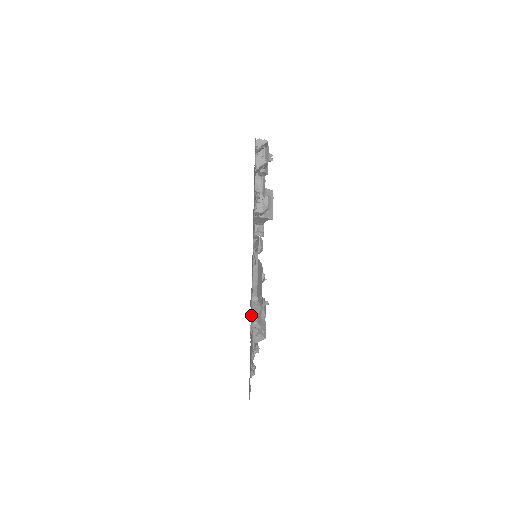
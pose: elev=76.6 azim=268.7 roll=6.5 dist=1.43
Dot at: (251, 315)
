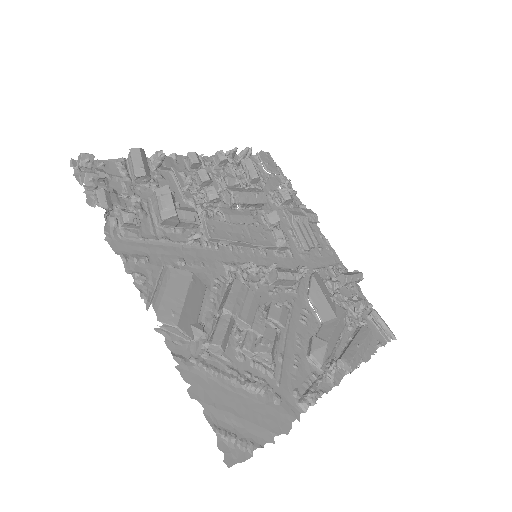
Dot at: (186, 340)
